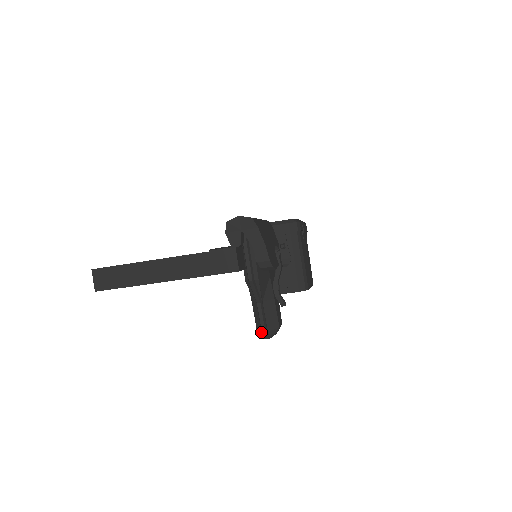
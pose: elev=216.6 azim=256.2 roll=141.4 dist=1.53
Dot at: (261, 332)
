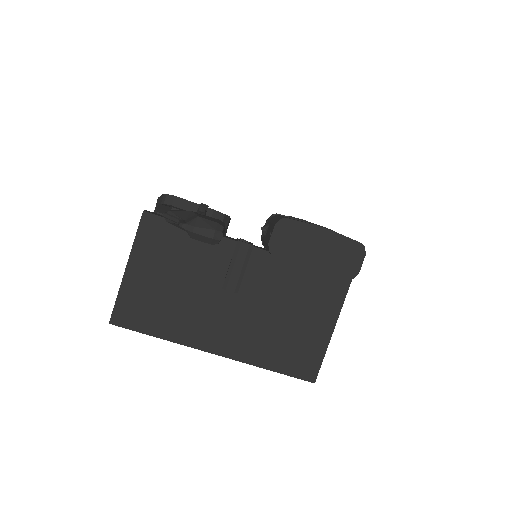
Dot at: occluded
